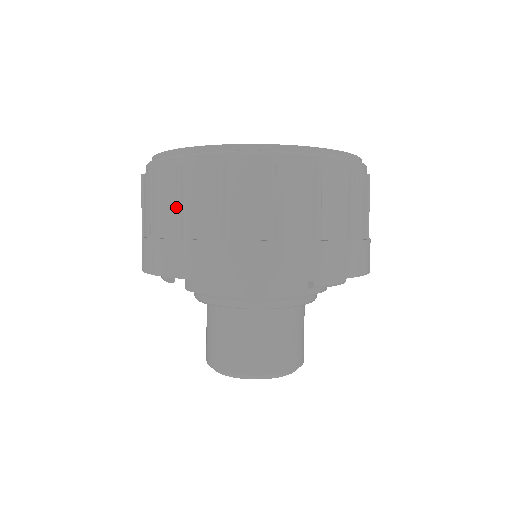
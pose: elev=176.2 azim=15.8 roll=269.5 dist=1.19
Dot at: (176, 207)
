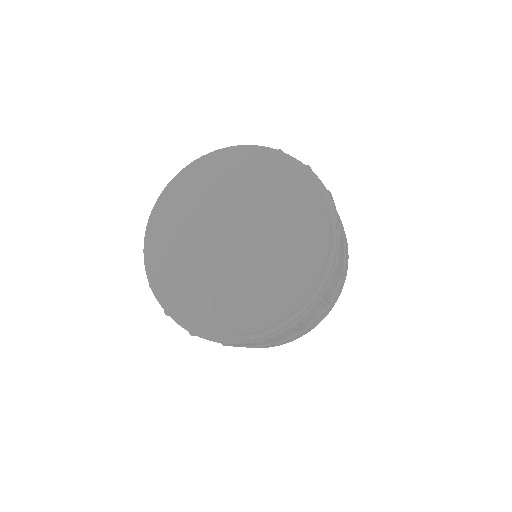
Dot at: occluded
